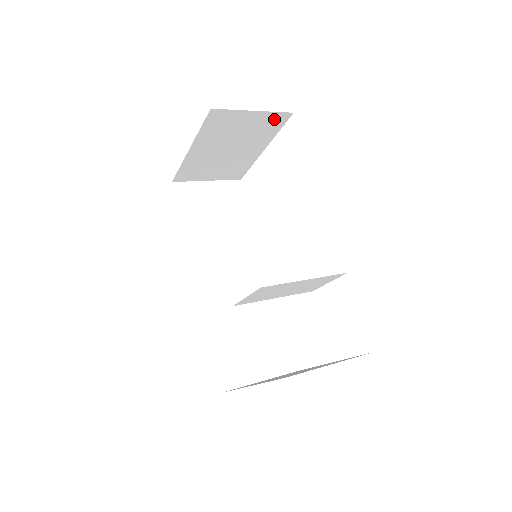
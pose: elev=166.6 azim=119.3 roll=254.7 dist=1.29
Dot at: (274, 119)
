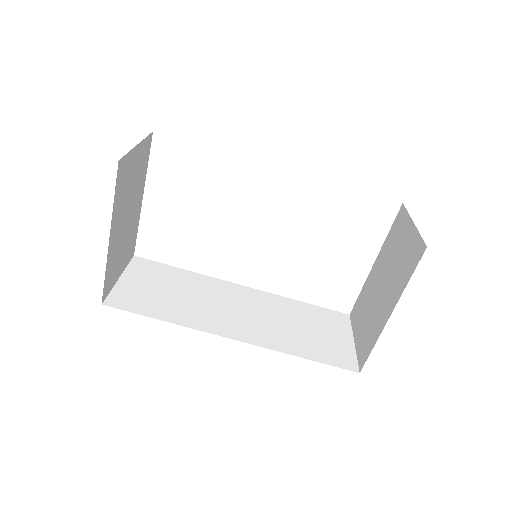
Dot at: (145, 149)
